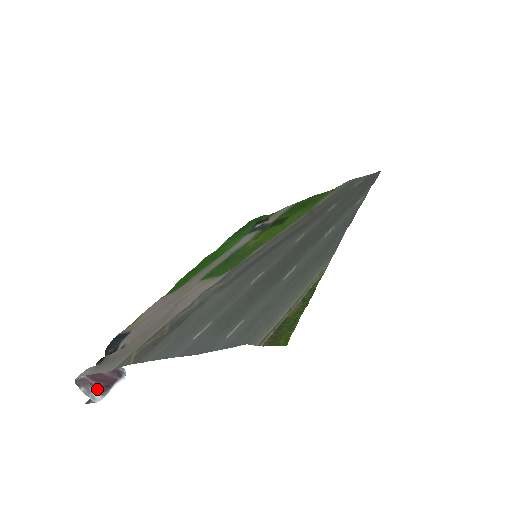
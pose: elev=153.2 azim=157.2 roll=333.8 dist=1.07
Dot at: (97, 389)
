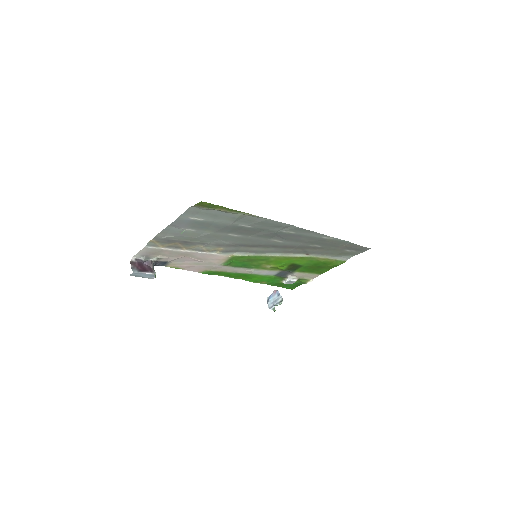
Dot at: (138, 269)
